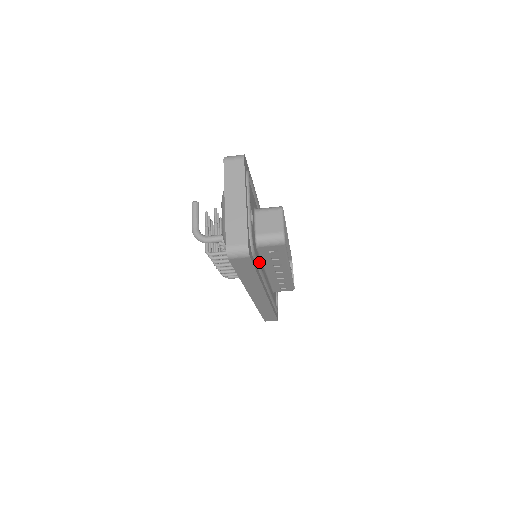
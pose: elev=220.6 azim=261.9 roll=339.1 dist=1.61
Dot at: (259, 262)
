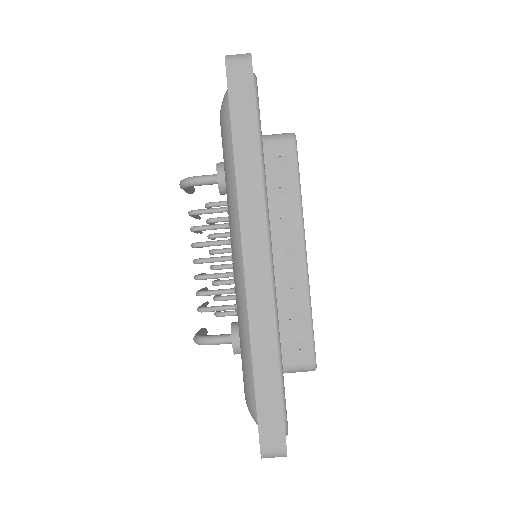
Dot at: occluded
